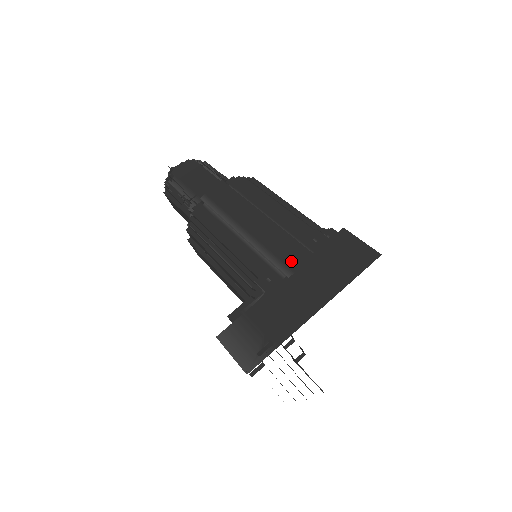
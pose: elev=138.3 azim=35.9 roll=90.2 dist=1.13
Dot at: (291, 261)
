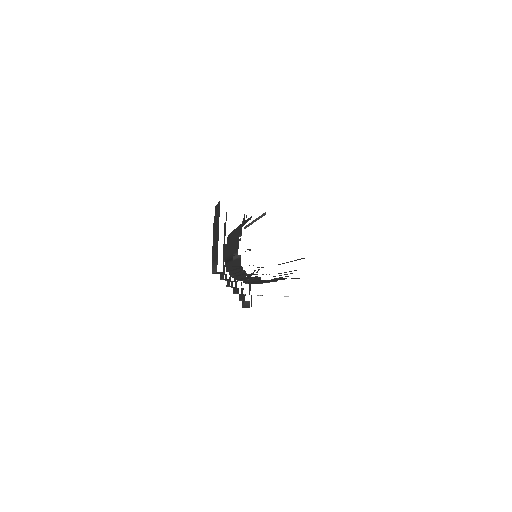
Dot at: occluded
